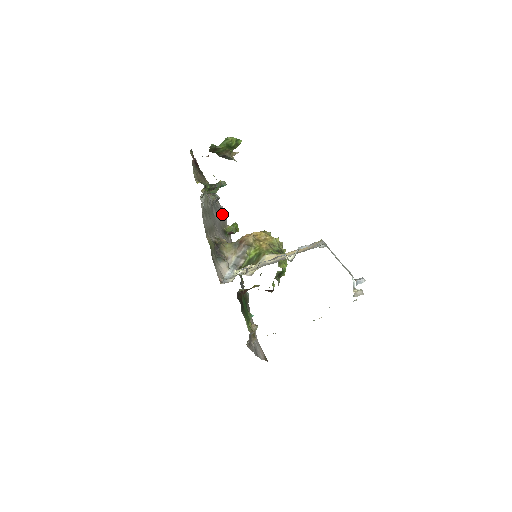
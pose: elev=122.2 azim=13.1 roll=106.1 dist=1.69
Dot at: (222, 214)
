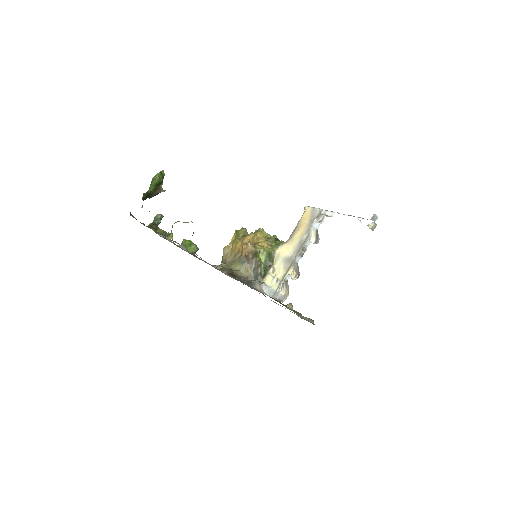
Dot at: occluded
